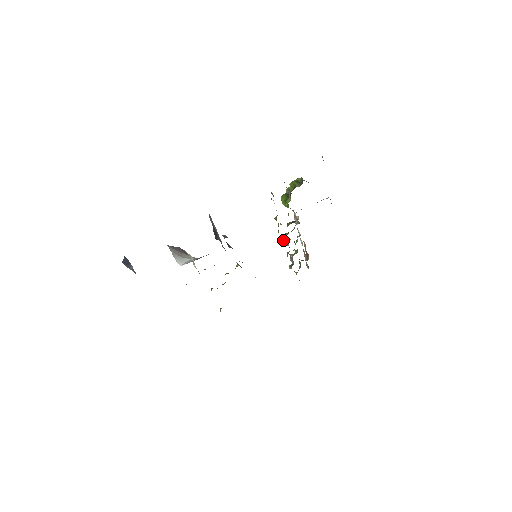
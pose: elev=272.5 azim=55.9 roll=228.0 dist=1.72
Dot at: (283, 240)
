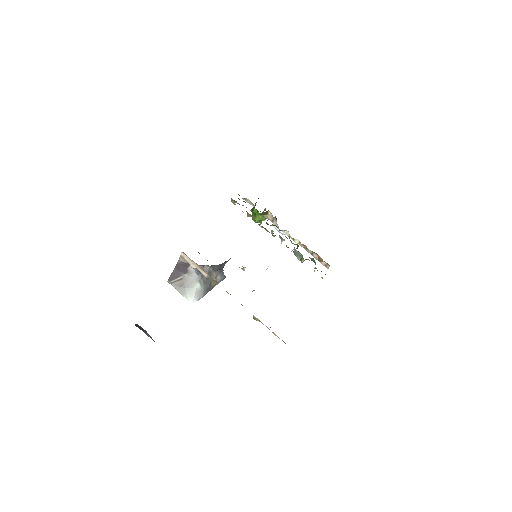
Dot at: occluded
